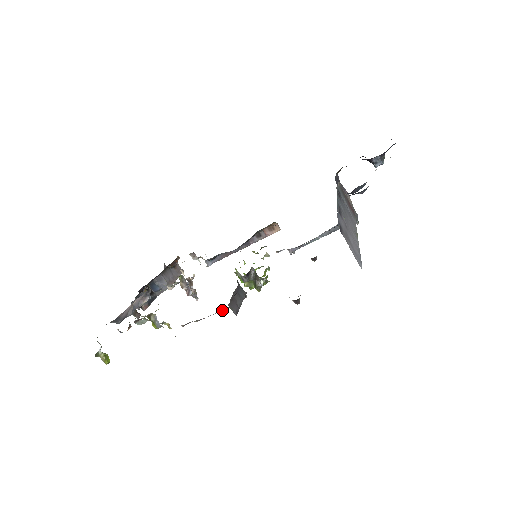
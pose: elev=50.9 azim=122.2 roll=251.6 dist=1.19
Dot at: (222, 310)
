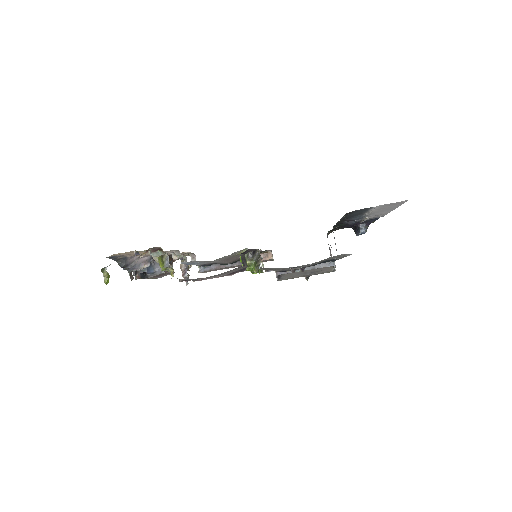
Dot at: (221, 276)
